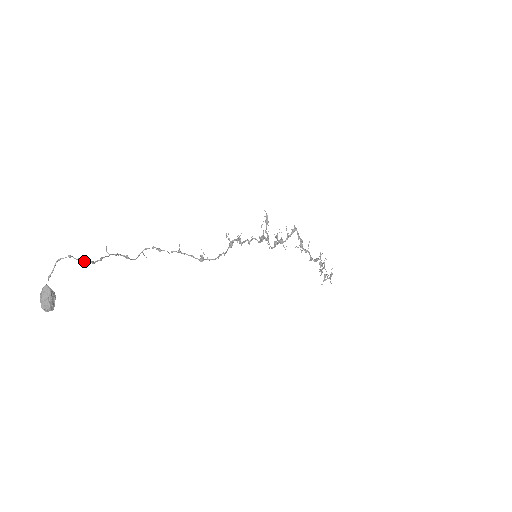
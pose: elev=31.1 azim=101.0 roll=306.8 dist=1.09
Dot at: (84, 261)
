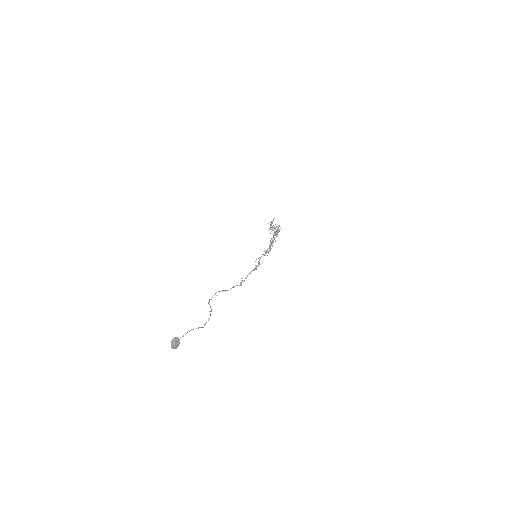
Dot at: occluded
